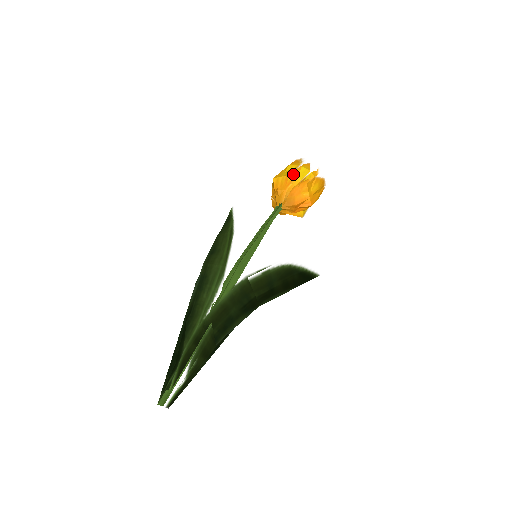
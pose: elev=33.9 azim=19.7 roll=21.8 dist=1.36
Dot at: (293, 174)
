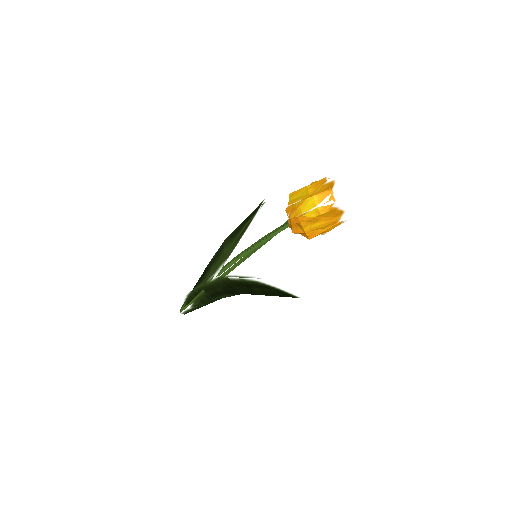
Dot at: (299, 202)
